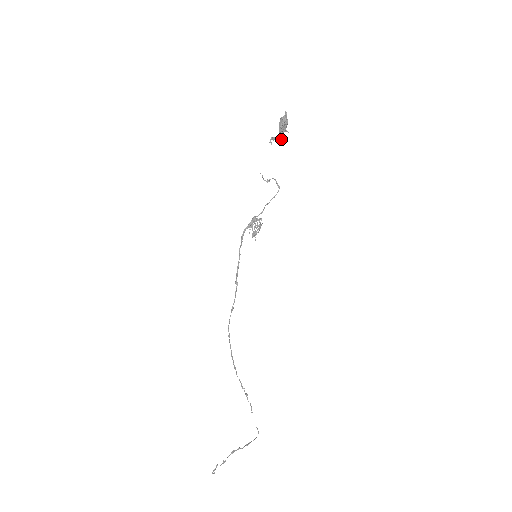
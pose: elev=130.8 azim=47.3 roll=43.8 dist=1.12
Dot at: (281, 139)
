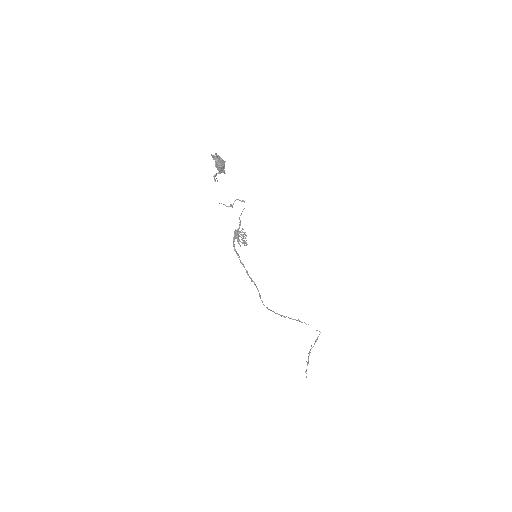
Dot at: (224, 173)
